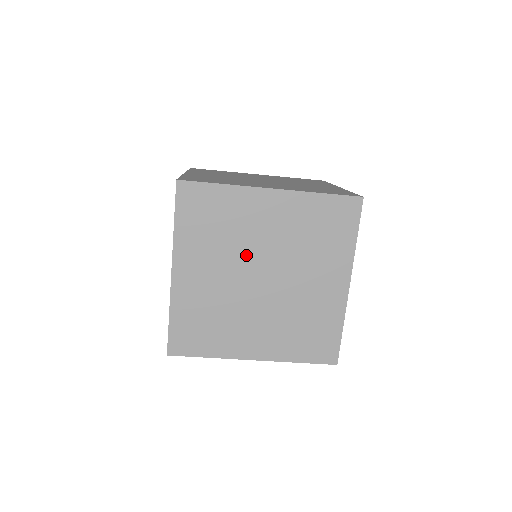
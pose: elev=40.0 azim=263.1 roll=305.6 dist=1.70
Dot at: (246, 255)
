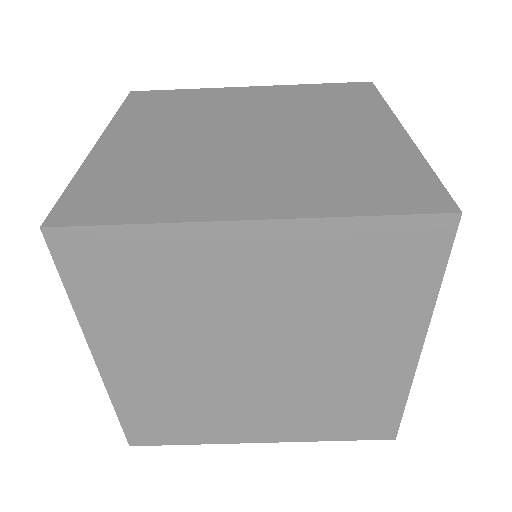
Dot at: (221, 122)
